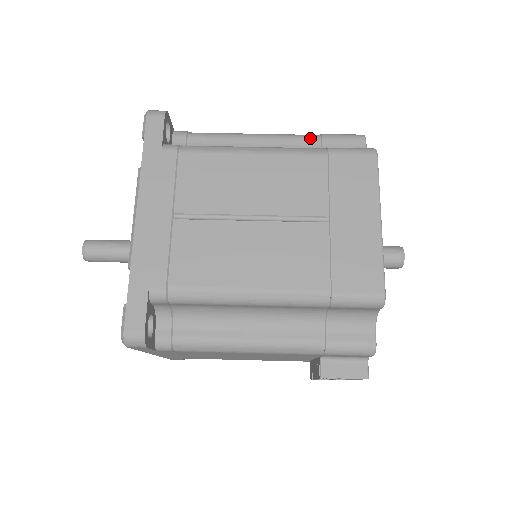
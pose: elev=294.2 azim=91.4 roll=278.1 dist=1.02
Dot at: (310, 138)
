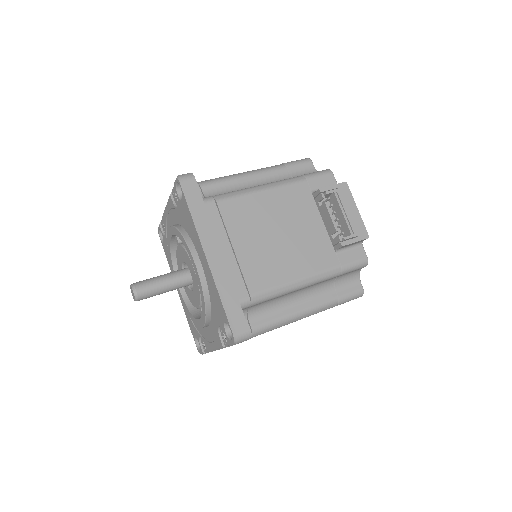
Dot at: occluded
